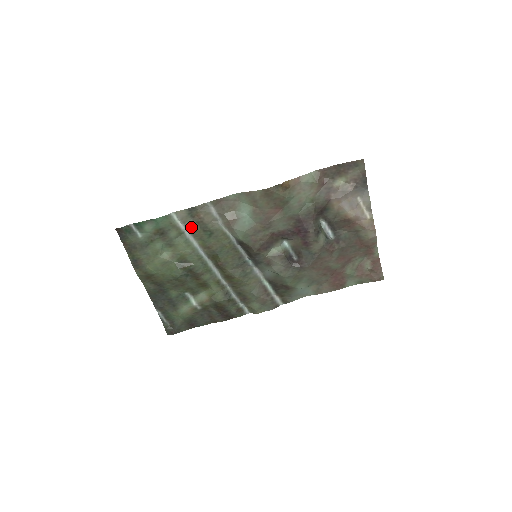
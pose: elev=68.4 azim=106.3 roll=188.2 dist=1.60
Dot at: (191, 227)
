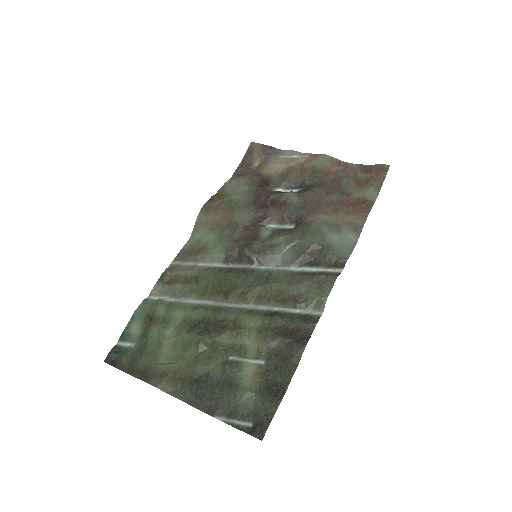
Dot at: (174, 291)
